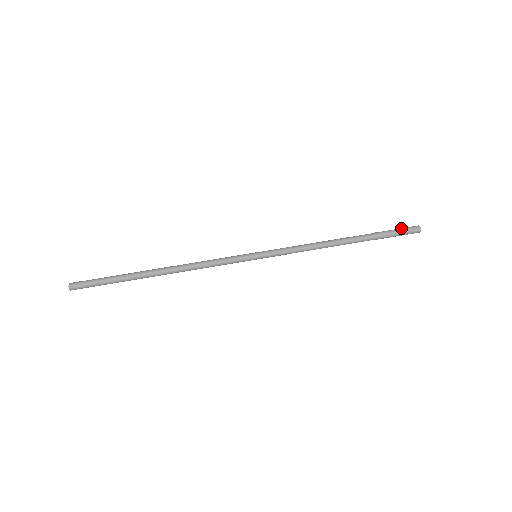
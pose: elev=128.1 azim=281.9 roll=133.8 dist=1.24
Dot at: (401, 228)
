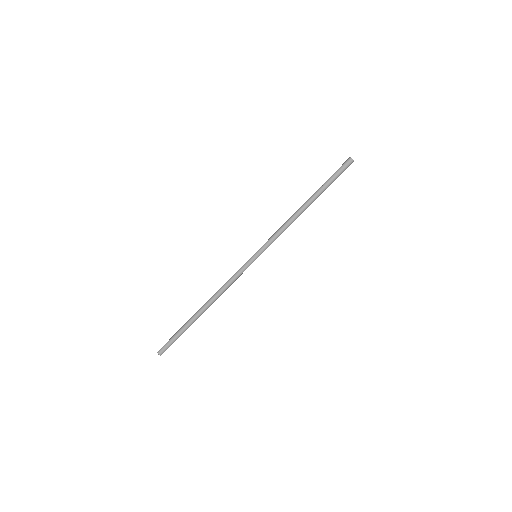
Dot at: (342, 171)
